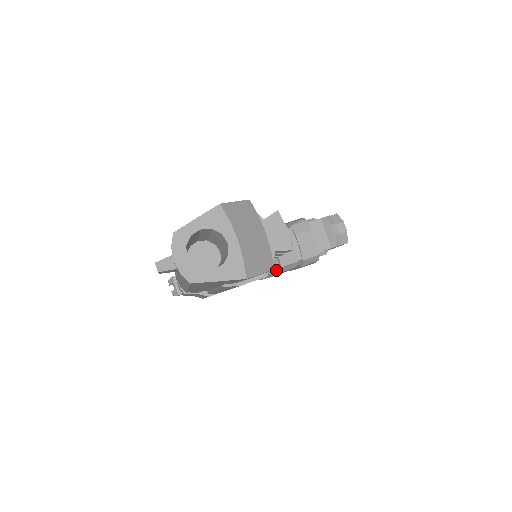
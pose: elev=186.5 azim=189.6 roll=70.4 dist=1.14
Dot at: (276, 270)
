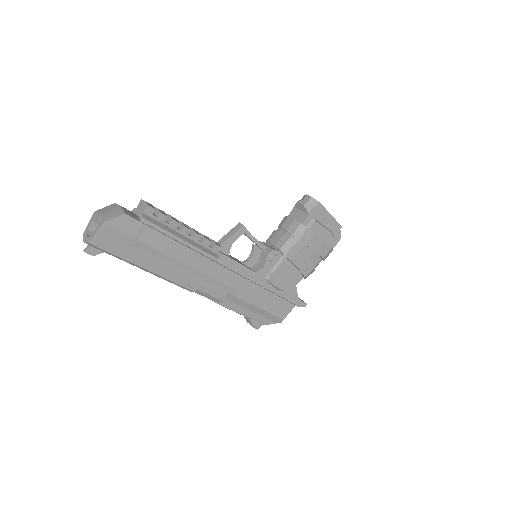
Dot at: (284, 256)
